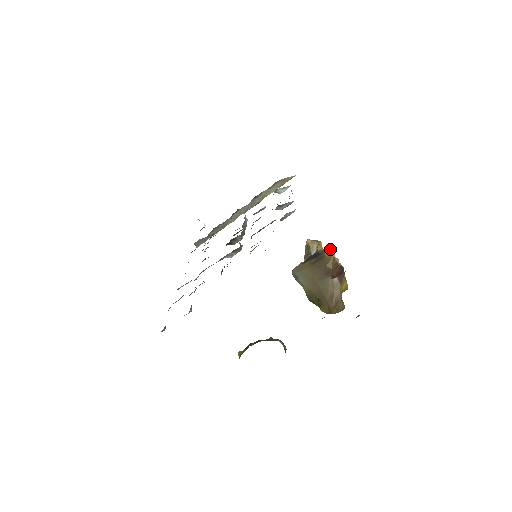
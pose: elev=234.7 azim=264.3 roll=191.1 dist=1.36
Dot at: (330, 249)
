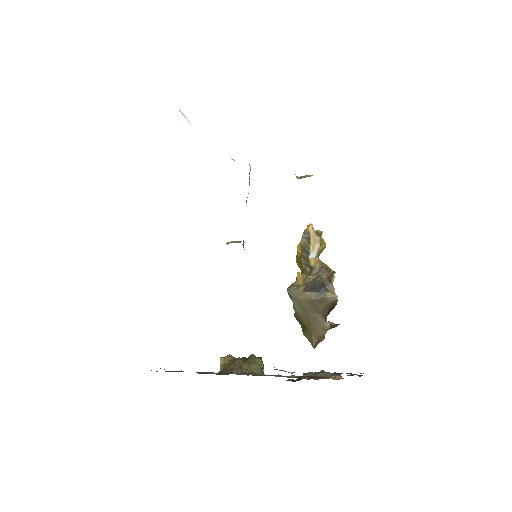
Dot at: (332, 274)
